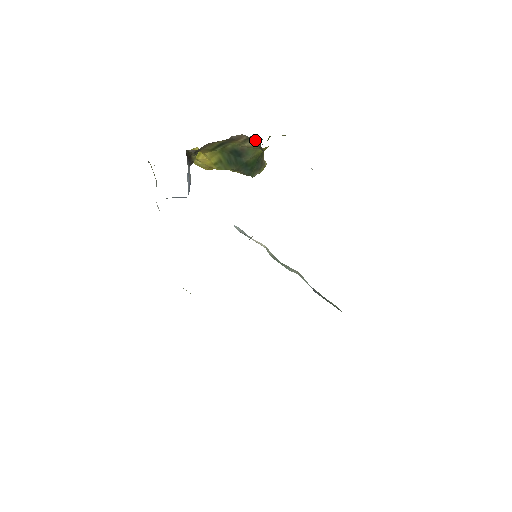
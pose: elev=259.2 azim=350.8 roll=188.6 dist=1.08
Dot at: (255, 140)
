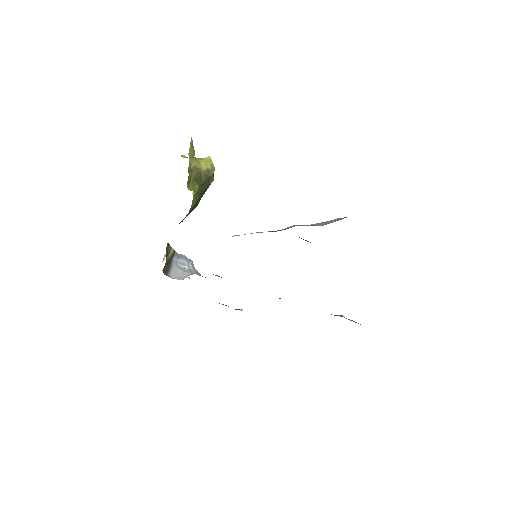
Dot at: occluded
